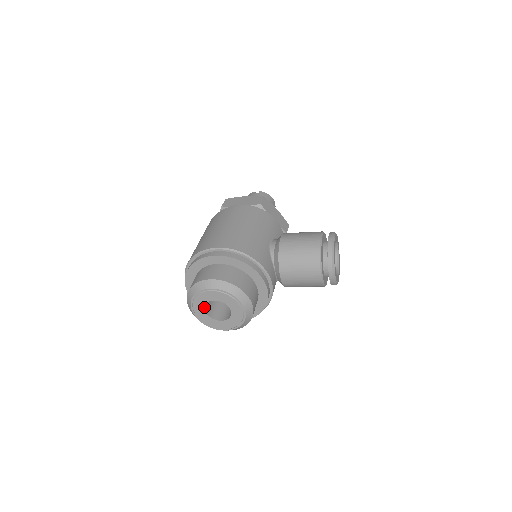
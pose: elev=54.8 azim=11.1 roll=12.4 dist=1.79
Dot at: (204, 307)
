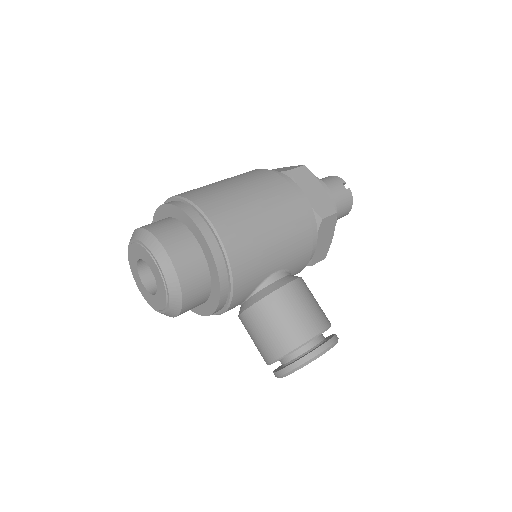
Dot at: (139, 258)
